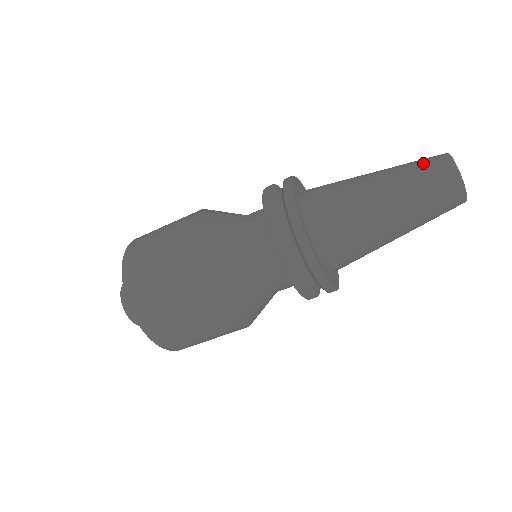
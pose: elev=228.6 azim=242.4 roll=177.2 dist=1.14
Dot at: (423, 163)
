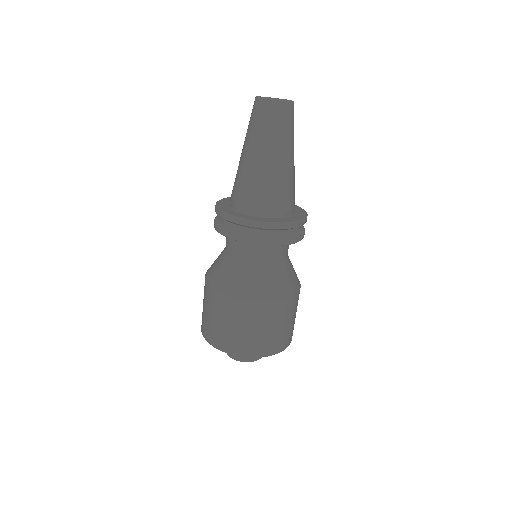
Dot at: (250, 117)
